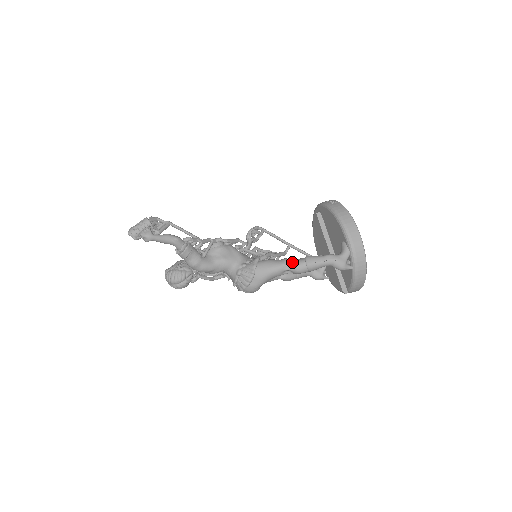
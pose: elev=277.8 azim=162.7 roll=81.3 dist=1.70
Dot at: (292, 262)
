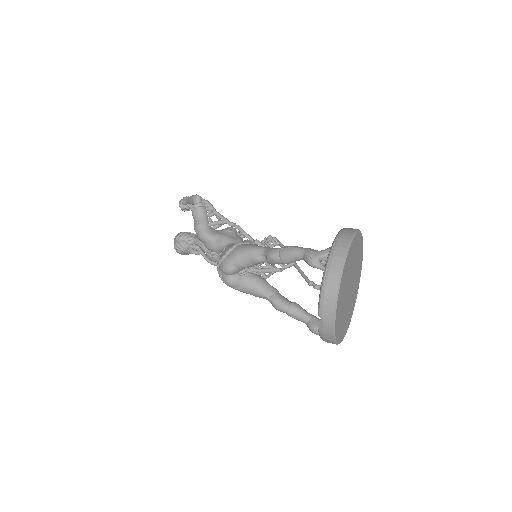
Dot at: (272, 248)
